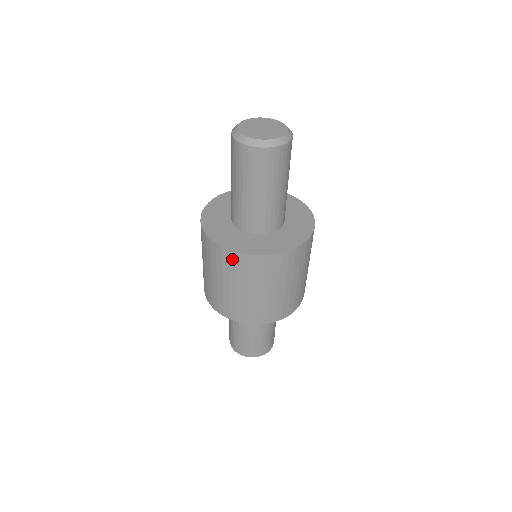
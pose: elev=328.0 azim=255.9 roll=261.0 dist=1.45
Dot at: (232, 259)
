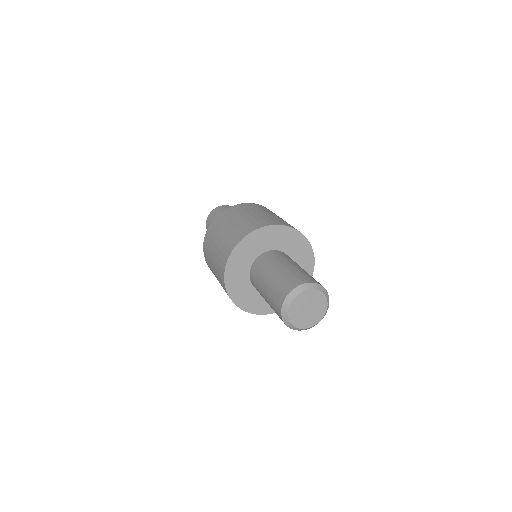
Dot at: occluded
